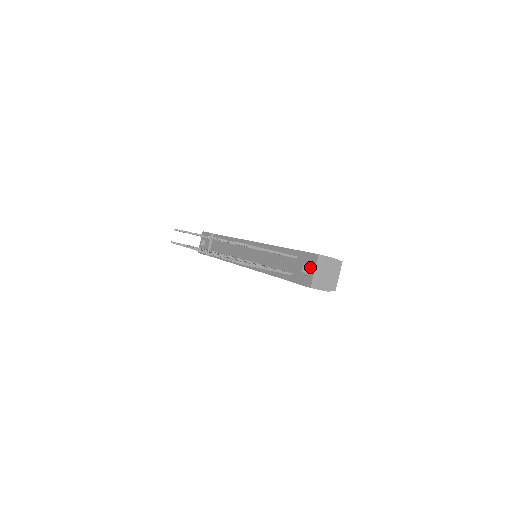
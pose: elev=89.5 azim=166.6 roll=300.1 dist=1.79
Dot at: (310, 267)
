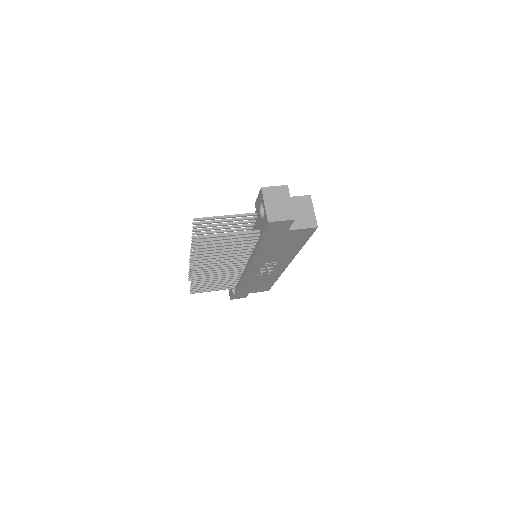
Dot at: occluded
